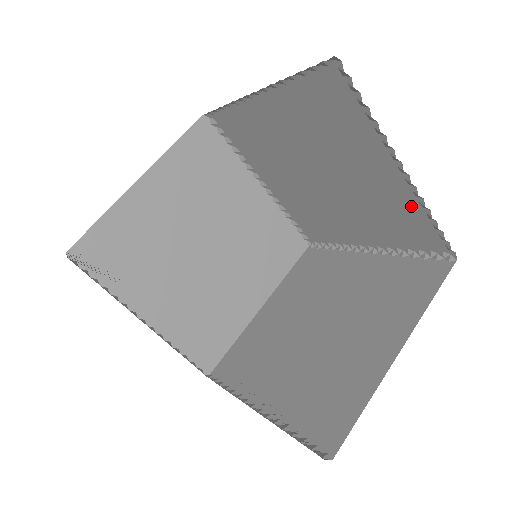
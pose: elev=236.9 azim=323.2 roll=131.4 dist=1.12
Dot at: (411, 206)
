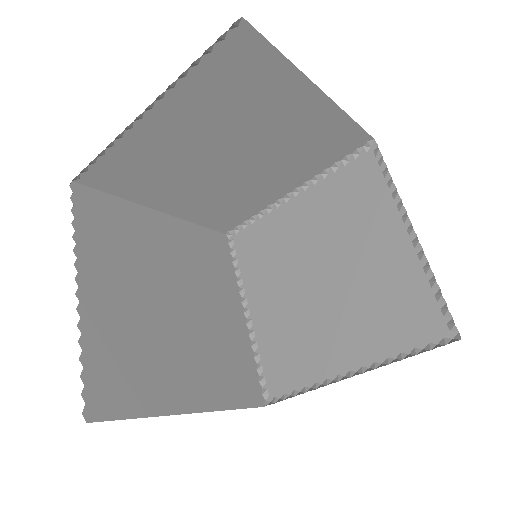
Dot at: (414, 277)
